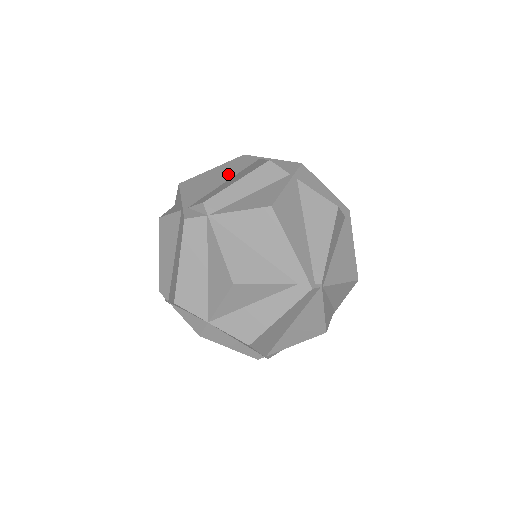
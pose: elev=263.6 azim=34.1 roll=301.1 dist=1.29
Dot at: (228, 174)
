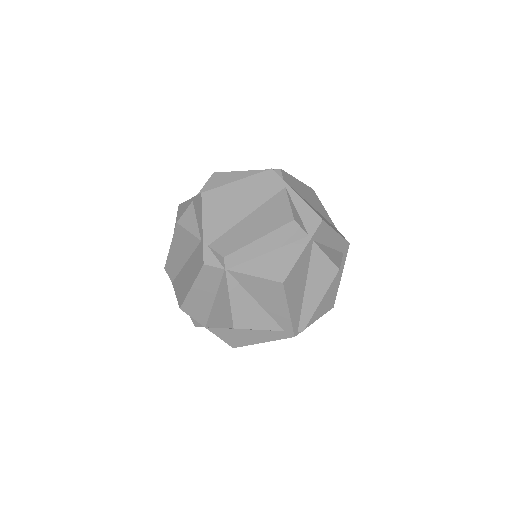
Dot at: (251, 202)
